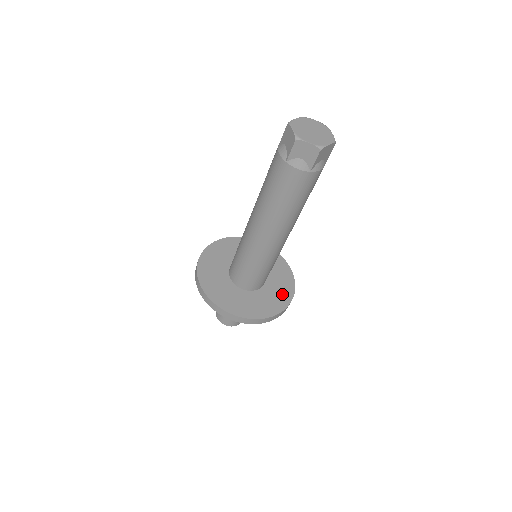
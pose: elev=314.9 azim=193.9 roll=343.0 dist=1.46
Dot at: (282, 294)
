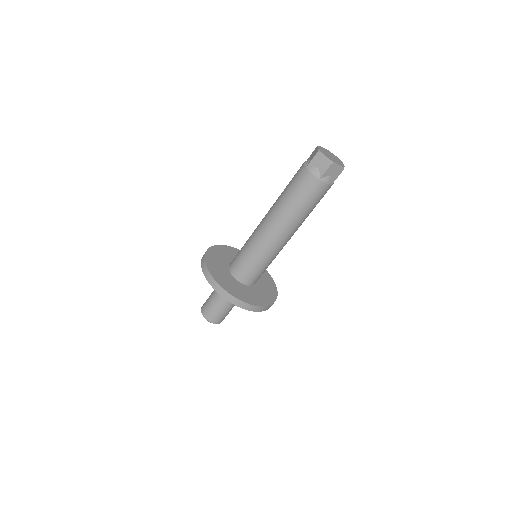
Dot at: (269, 283)
